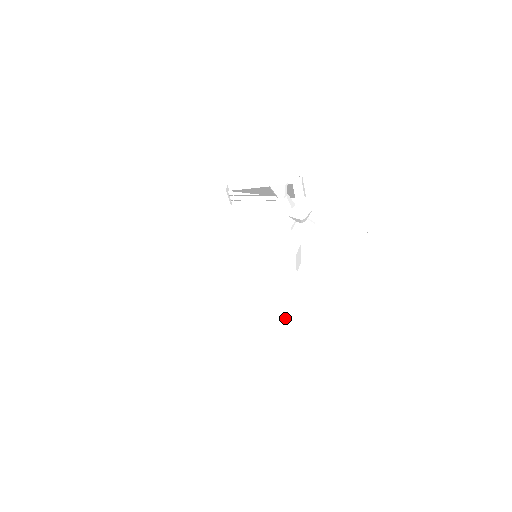
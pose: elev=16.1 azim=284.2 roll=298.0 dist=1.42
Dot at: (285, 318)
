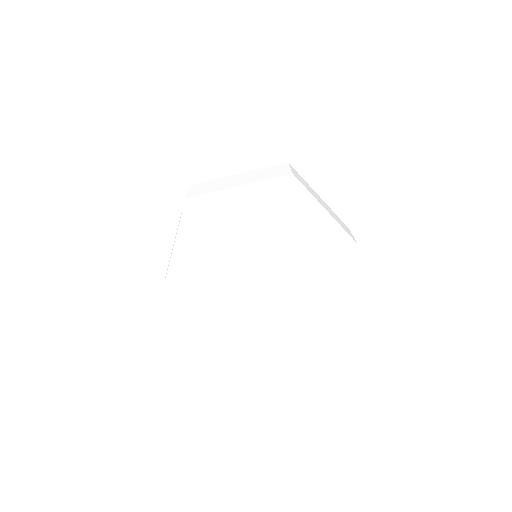
Dot at: occluded
